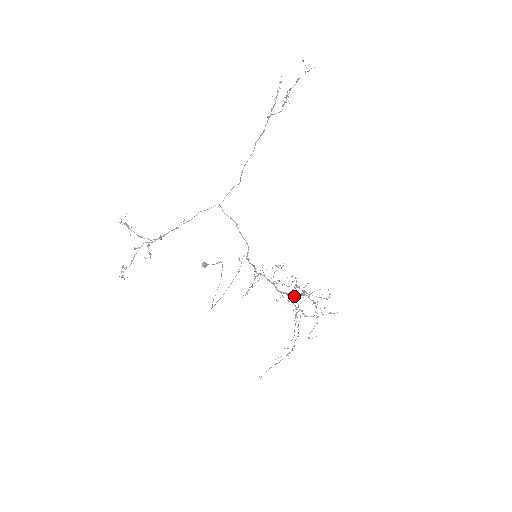
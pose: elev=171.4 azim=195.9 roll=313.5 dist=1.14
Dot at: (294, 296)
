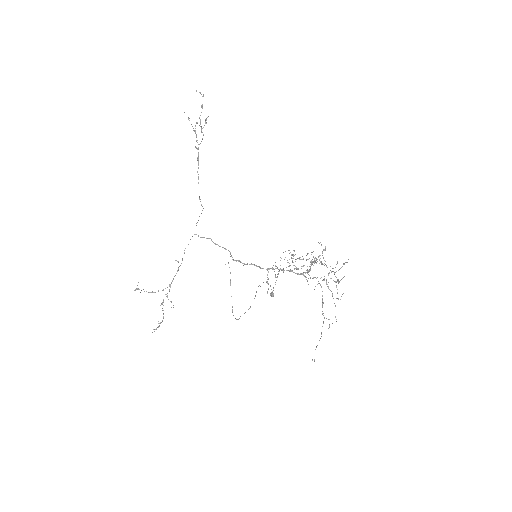
Dot at: (308, 270)
